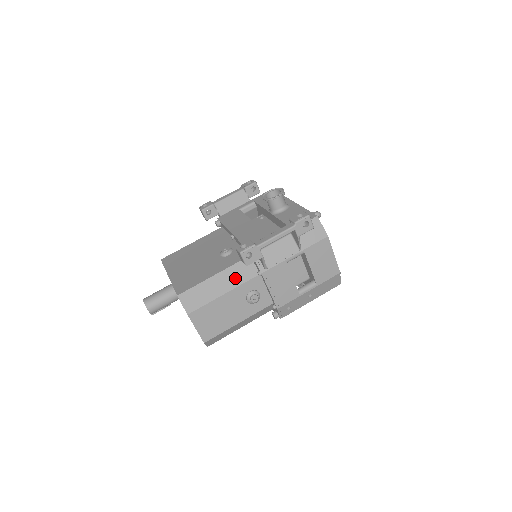
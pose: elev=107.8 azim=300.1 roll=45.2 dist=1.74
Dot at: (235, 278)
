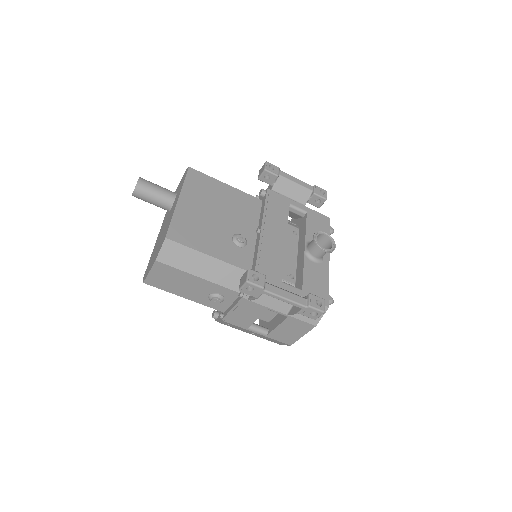
Dot at: (221, 276)
